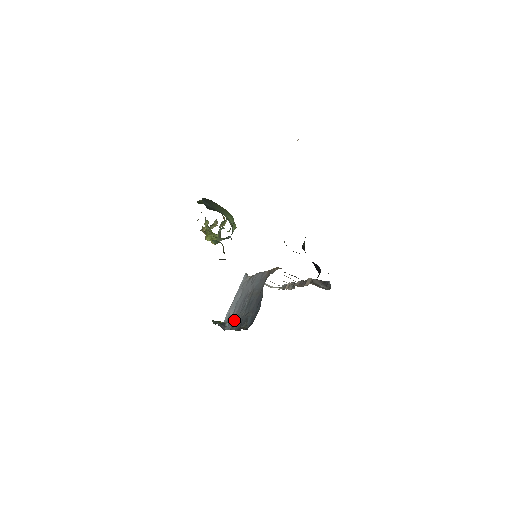
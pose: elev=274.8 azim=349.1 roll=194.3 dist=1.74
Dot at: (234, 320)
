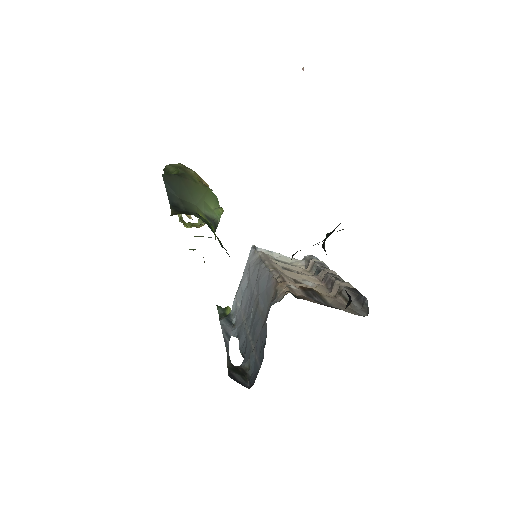
Dot at: (240, 326)
